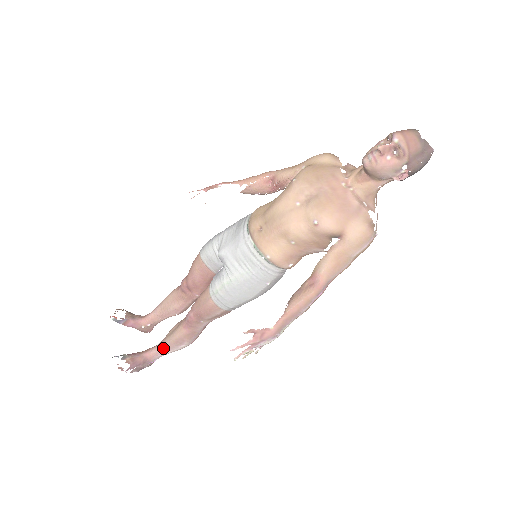
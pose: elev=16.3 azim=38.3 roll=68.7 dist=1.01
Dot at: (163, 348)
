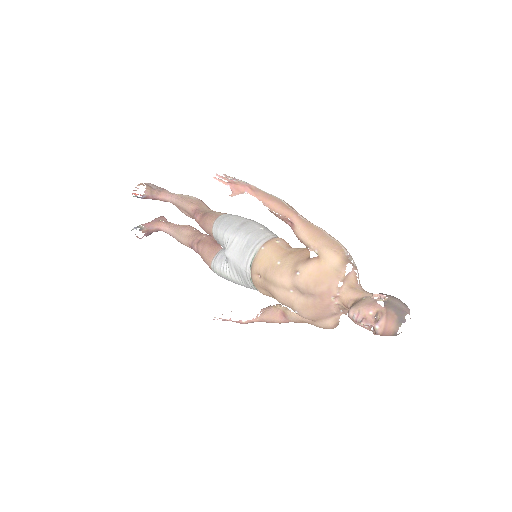
Dot at: (172, 236)
